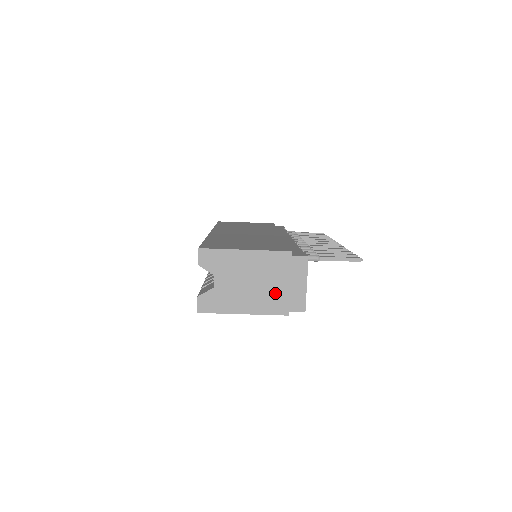
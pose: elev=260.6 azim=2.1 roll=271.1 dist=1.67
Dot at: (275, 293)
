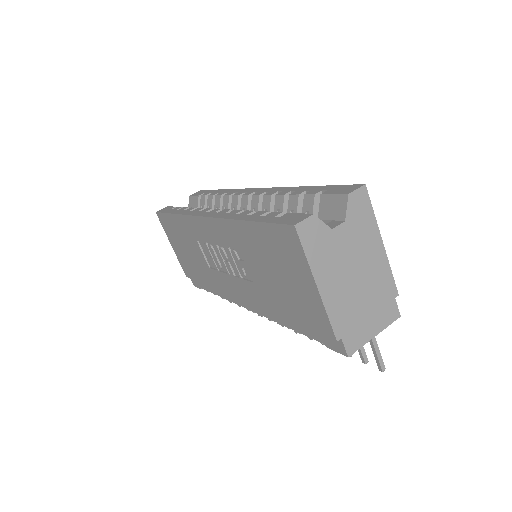
Dot at: (354, 308)
